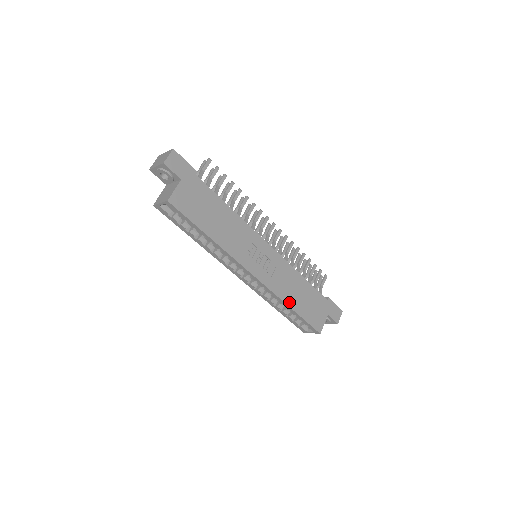
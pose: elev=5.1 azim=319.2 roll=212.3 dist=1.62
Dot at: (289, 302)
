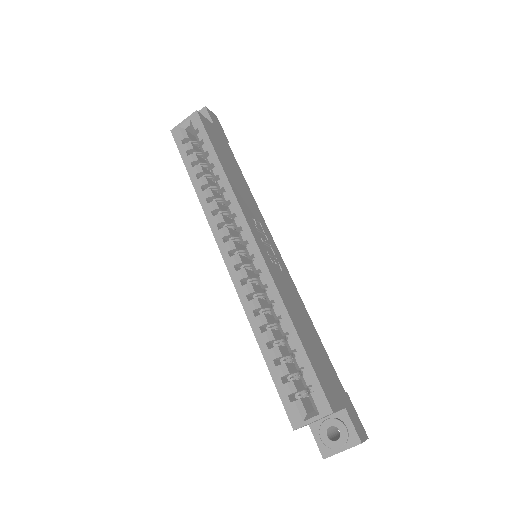
Dot at: (291, 315)
